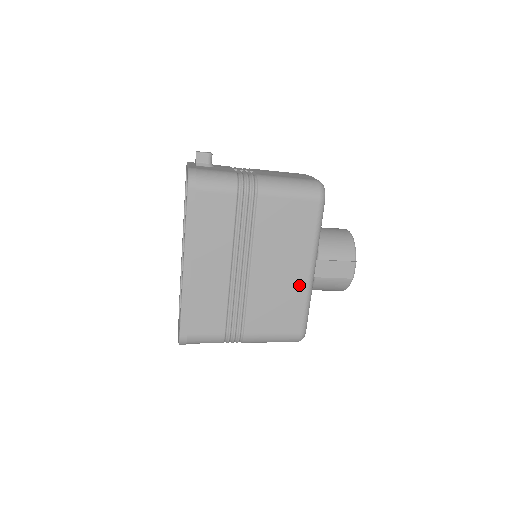
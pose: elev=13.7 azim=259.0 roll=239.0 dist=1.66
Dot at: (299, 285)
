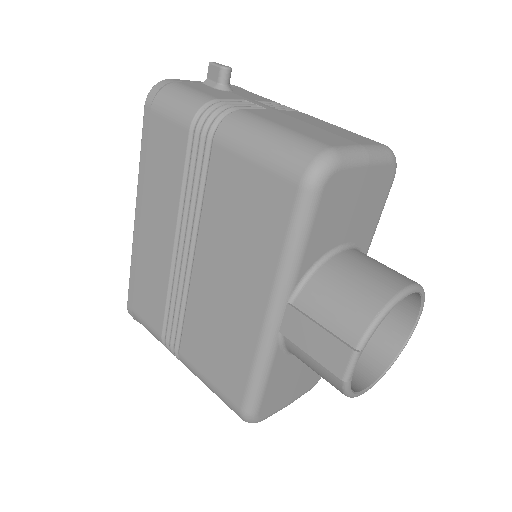
Dot at: (248, 328)
